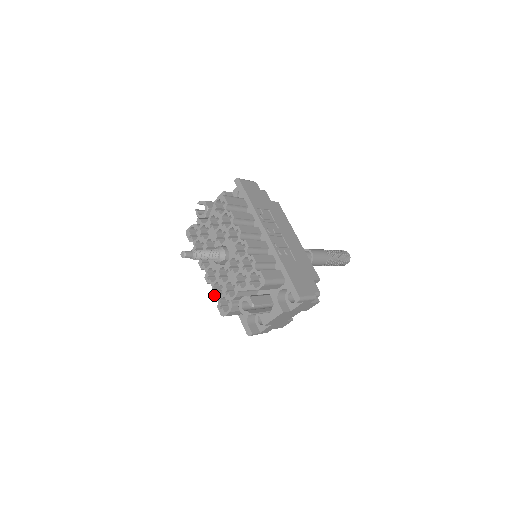
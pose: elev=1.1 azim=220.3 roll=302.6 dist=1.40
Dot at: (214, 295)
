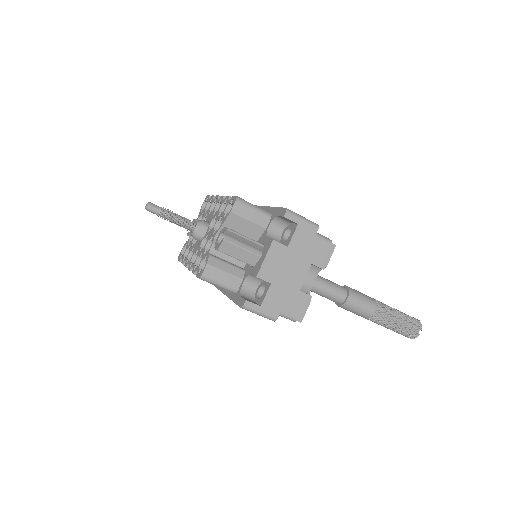
Dot at: (194, 270)
